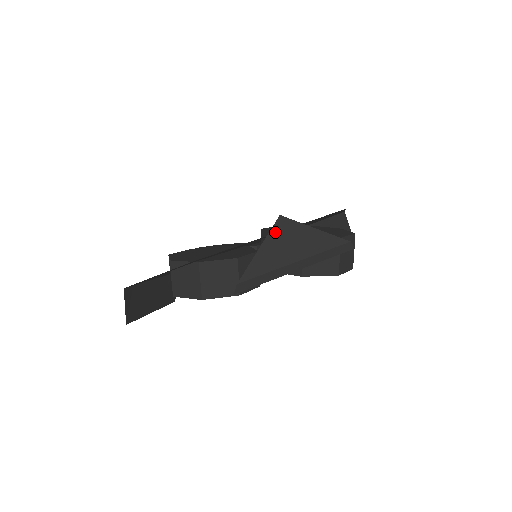
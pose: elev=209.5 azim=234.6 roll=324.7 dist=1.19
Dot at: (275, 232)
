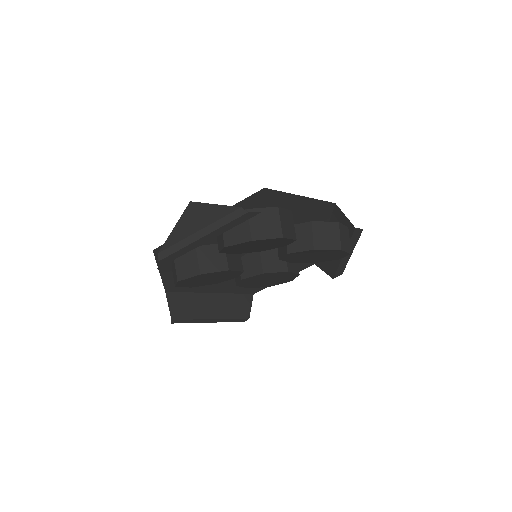
Dot at: (186, 214)
